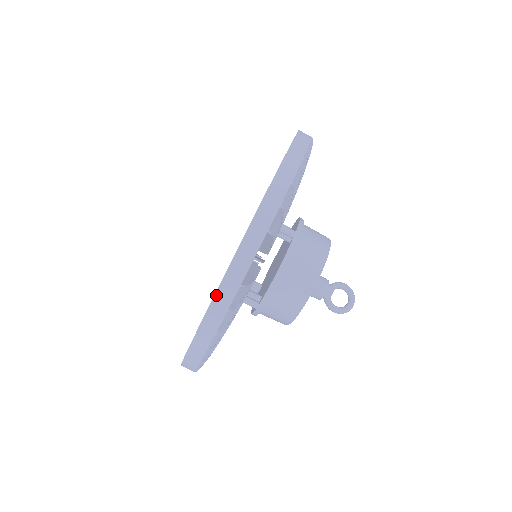
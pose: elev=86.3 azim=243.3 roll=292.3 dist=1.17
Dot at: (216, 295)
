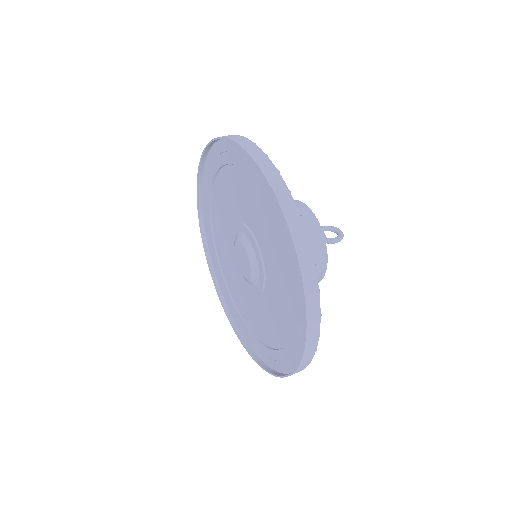
Dot at: (283, 210)
